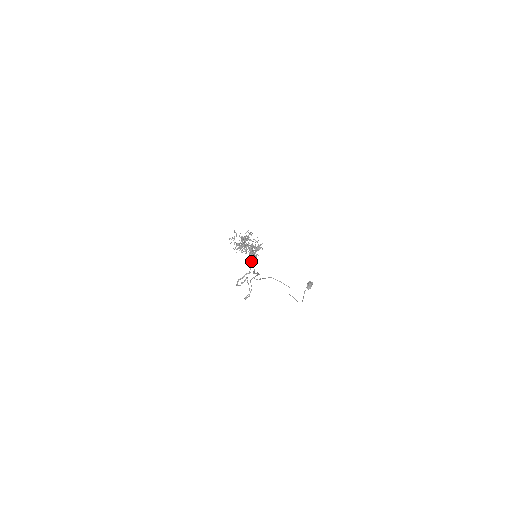
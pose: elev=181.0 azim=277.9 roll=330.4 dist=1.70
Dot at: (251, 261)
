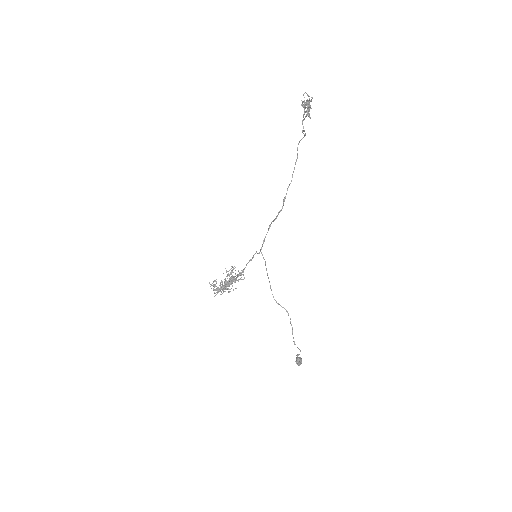
Dot at: (310, 100)
